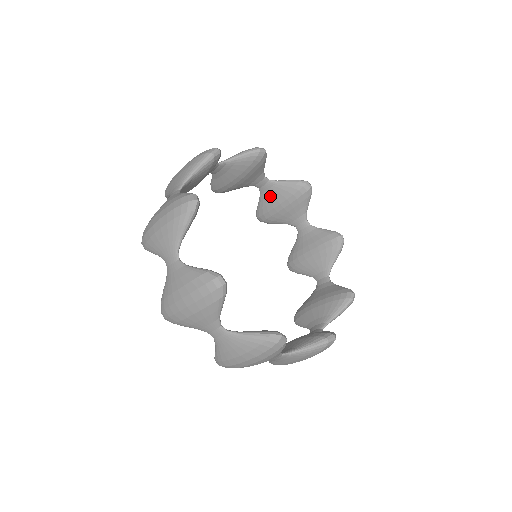
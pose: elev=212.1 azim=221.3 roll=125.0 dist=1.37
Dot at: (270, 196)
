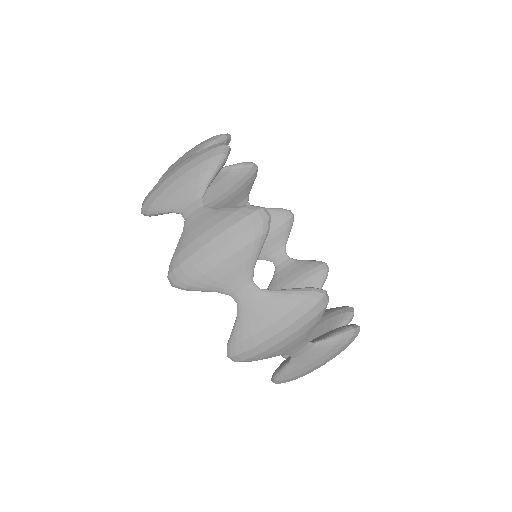
Dot at: occluded
